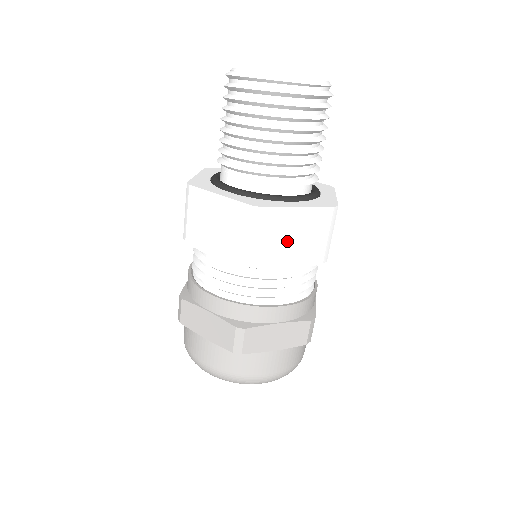
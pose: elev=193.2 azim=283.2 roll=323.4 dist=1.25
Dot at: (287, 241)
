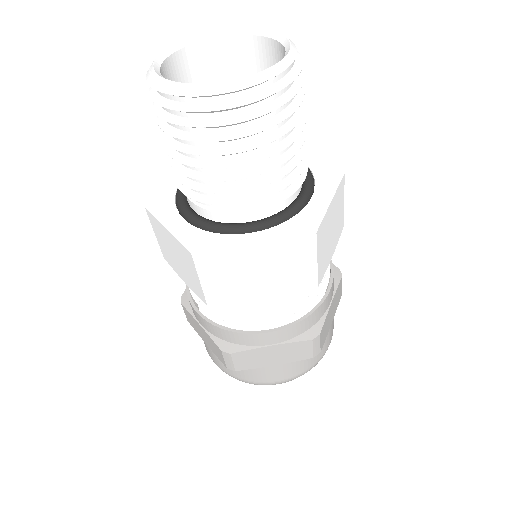
Dot at: (251, 280)
